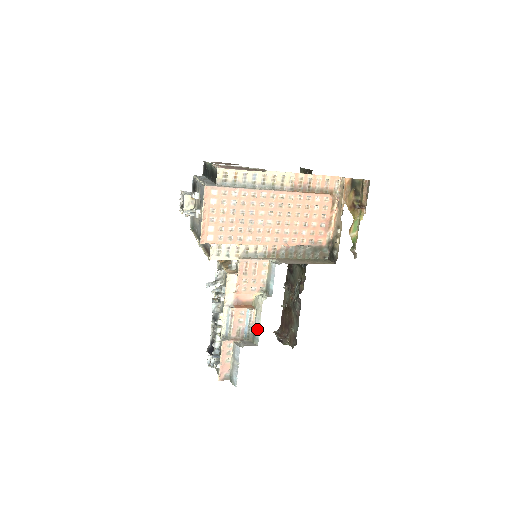
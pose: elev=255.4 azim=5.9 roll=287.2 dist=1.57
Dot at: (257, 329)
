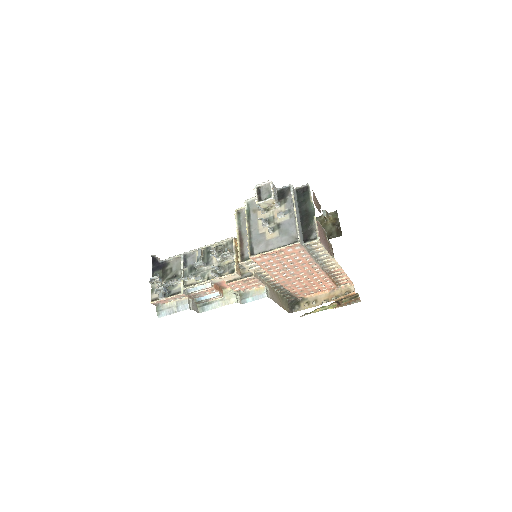
Dot at: (210, 307)
